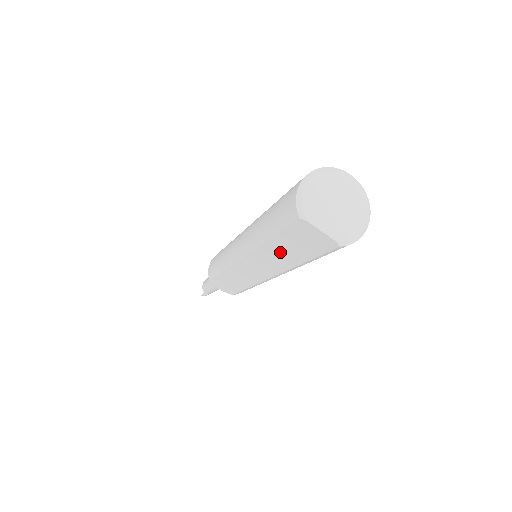
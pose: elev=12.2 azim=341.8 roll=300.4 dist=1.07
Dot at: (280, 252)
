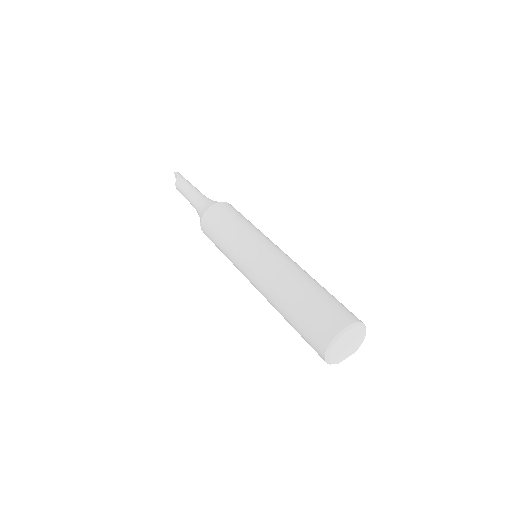
Dot at: occluded
